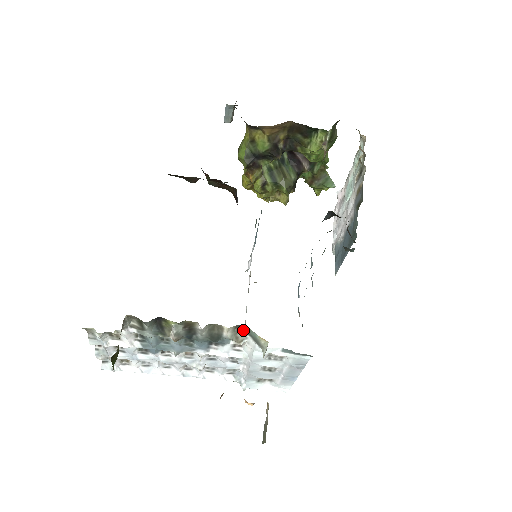
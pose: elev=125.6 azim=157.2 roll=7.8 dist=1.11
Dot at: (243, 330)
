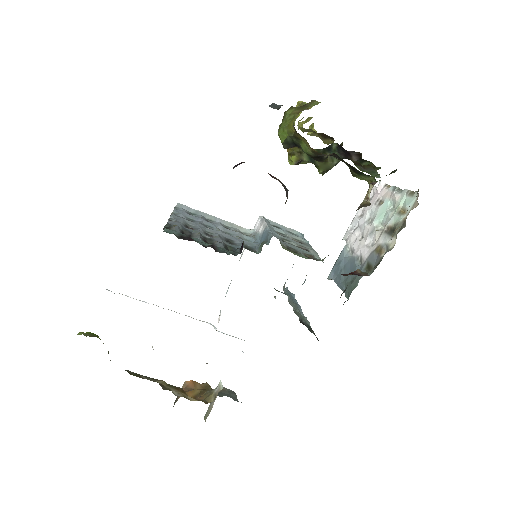
Dot at: occluded
